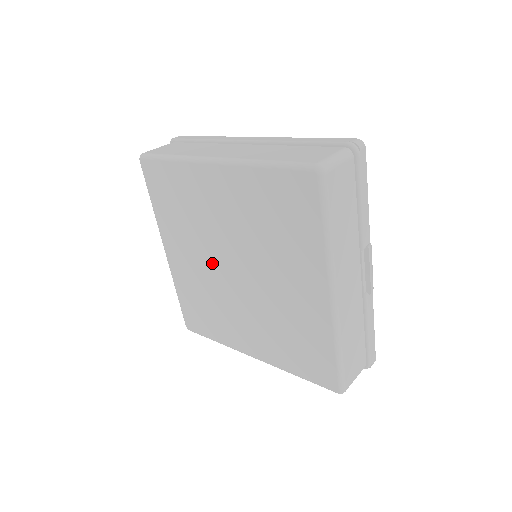
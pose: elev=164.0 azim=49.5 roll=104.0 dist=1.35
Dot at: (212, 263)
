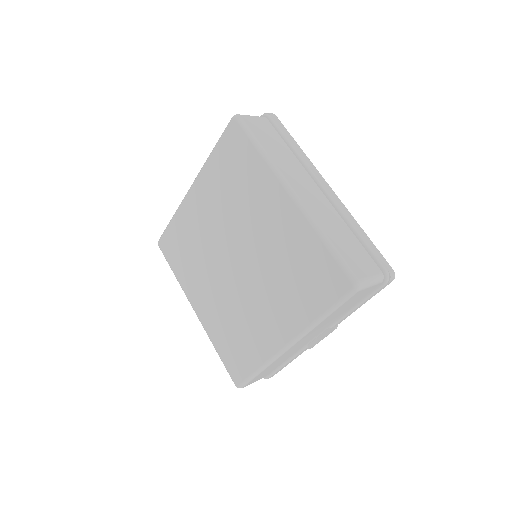
Dot at: (222, 237)
